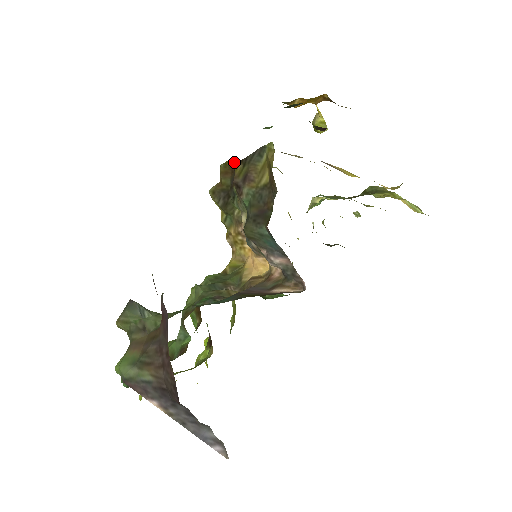
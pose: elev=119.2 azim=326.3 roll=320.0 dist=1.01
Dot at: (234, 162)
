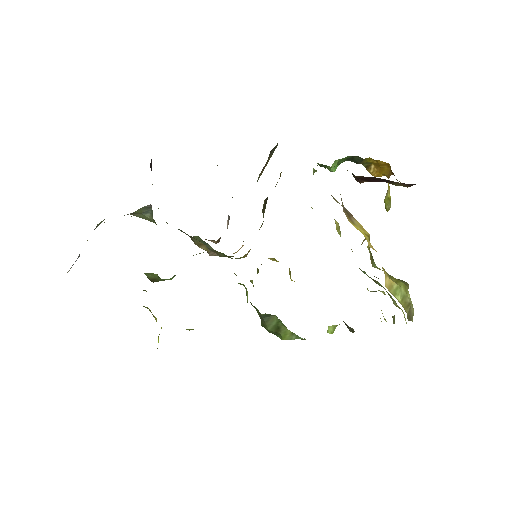
Dot at: occluded
